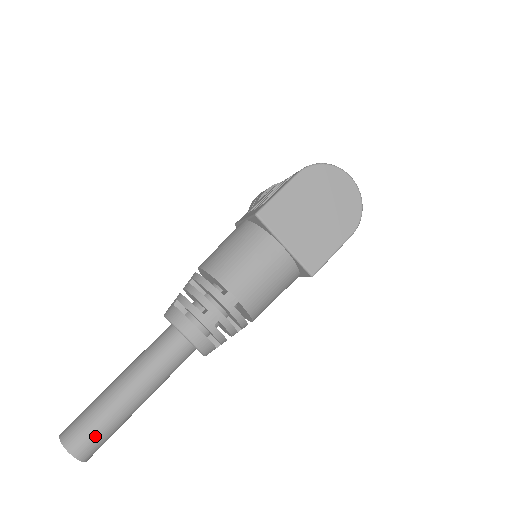
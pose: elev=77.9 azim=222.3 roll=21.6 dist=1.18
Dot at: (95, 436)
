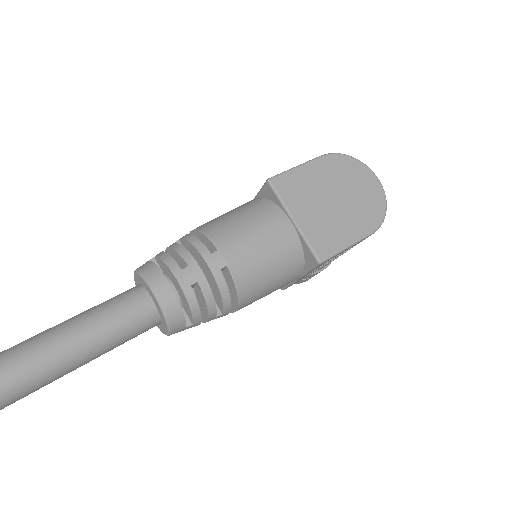
Dot at: out of frame
